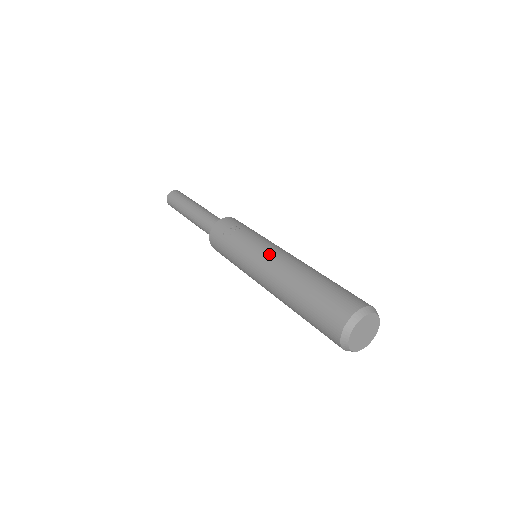
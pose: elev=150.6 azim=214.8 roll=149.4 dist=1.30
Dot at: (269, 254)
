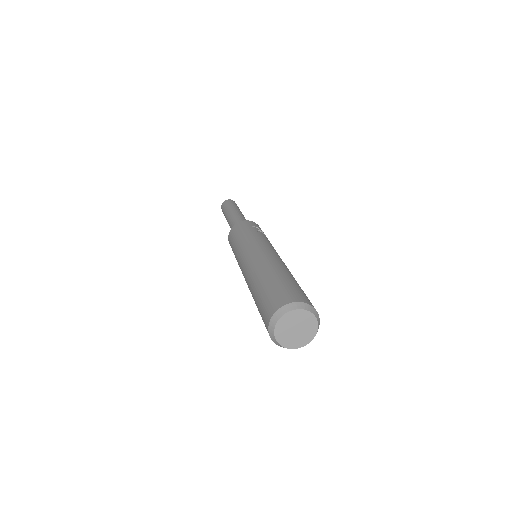
Dot at: (276, 252)
